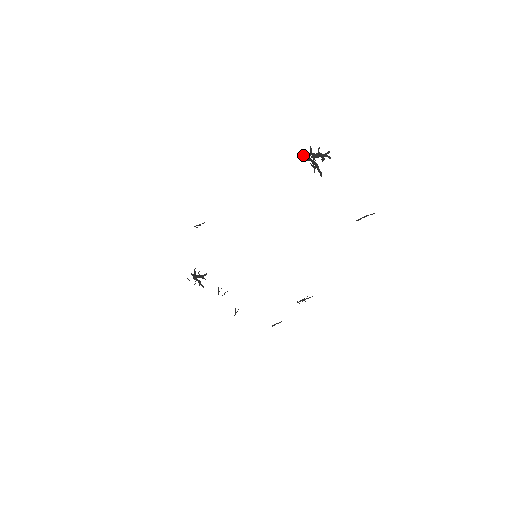
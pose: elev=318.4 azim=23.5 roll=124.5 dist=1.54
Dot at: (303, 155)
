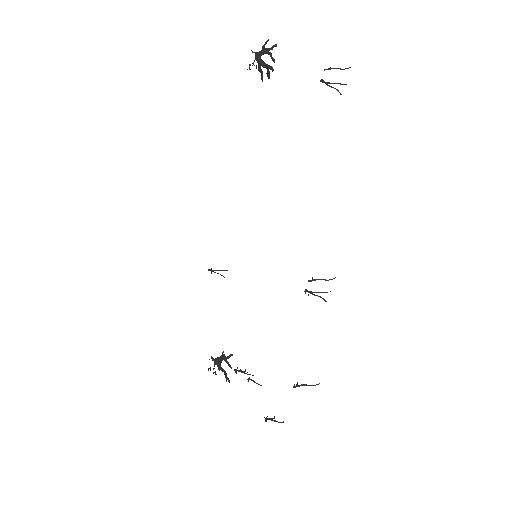
Dot at: (261, 77)
